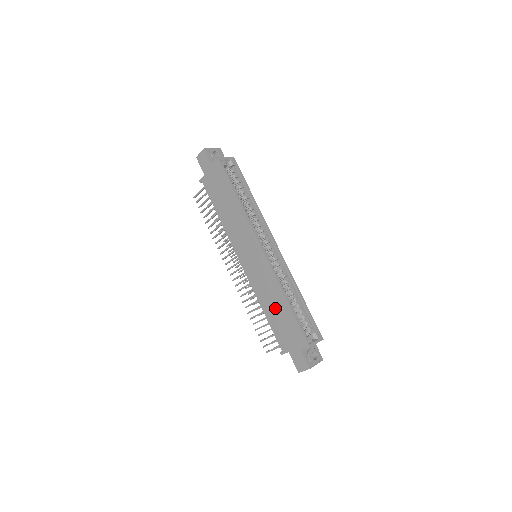
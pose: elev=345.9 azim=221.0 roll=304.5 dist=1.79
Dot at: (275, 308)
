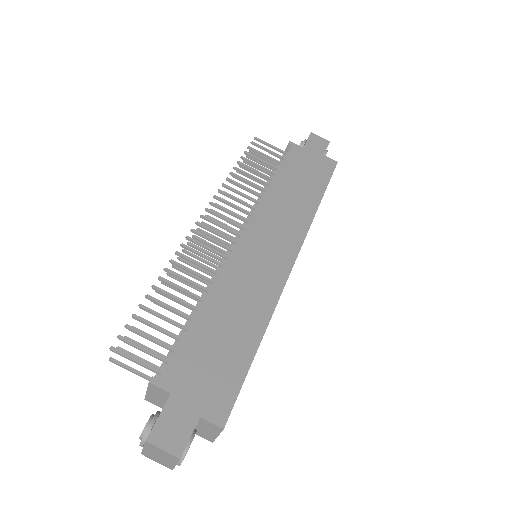
Dot at: (229, 324)
